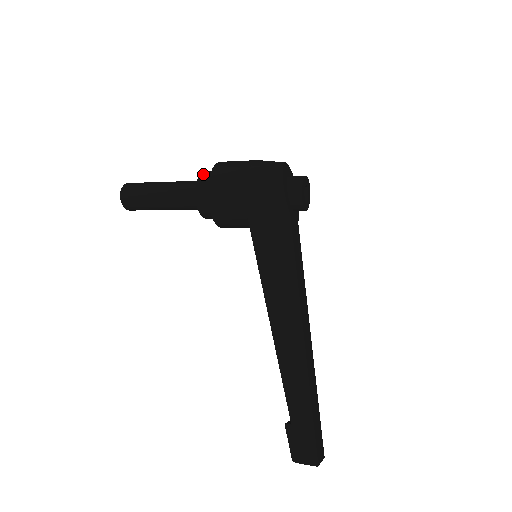
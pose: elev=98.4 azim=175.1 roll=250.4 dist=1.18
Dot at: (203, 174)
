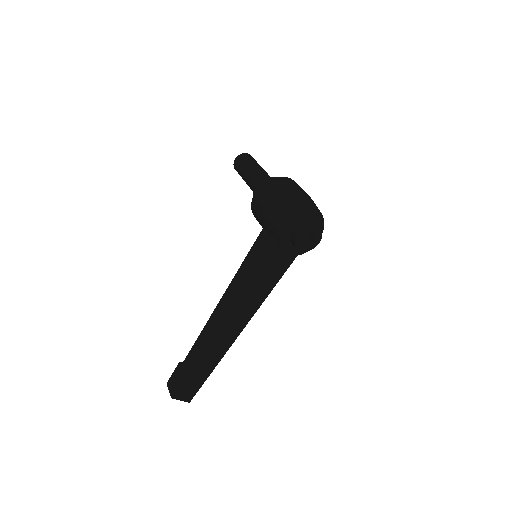
Dot at: (271, 178)
